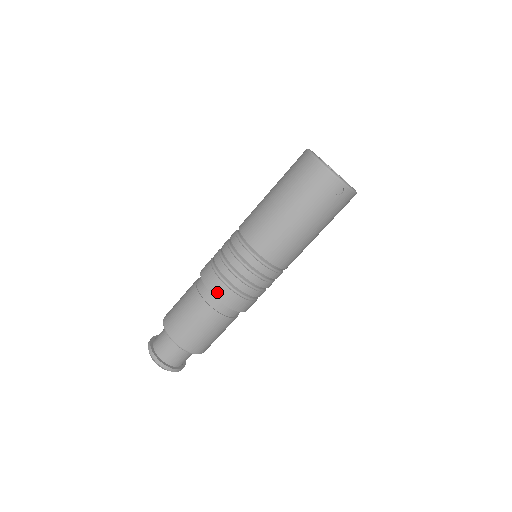
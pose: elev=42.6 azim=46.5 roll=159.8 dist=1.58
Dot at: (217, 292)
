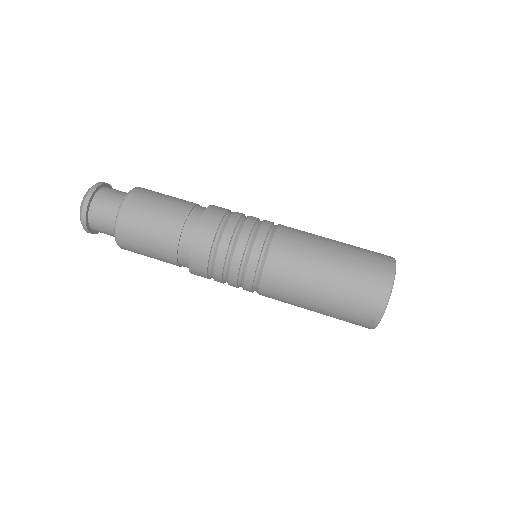
Dot at: (199, 243)
